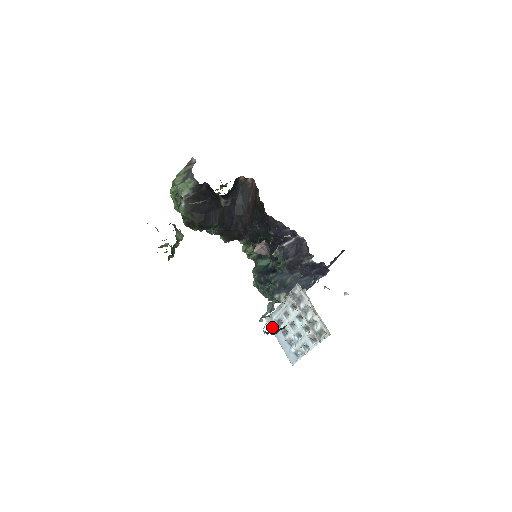
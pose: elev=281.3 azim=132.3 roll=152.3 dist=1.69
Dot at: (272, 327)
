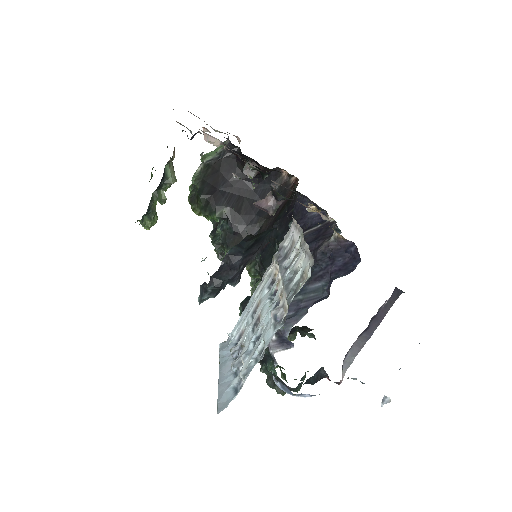
Dot at: (223, 353)
